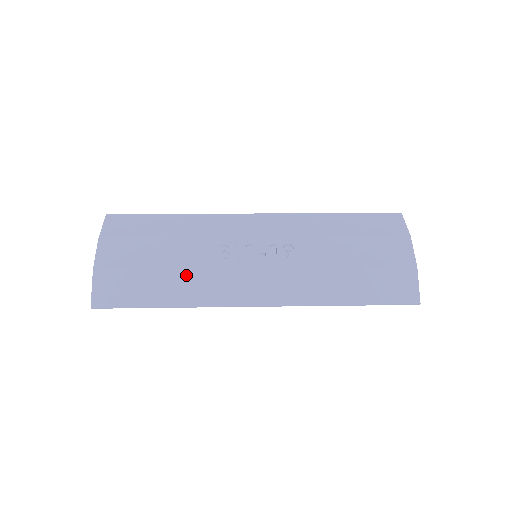
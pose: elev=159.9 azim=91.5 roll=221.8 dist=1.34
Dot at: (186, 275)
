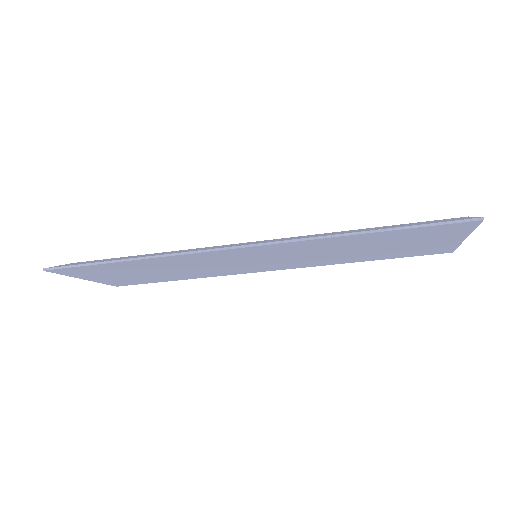
Dot at: (166, 252)
